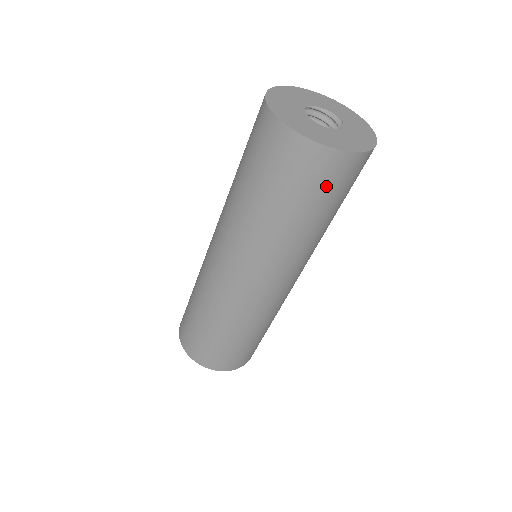
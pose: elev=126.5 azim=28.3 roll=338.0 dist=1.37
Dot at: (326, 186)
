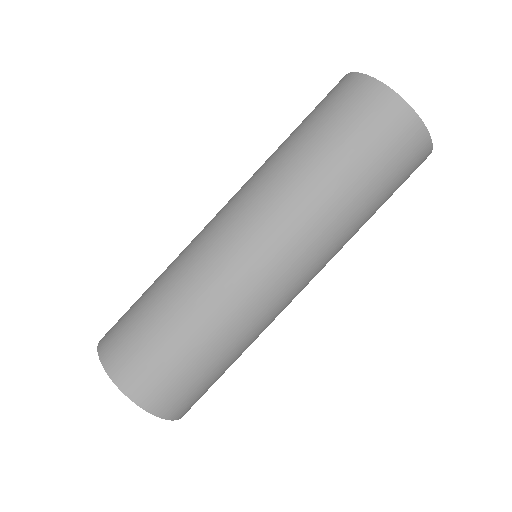
Dot at: (404, 178)
